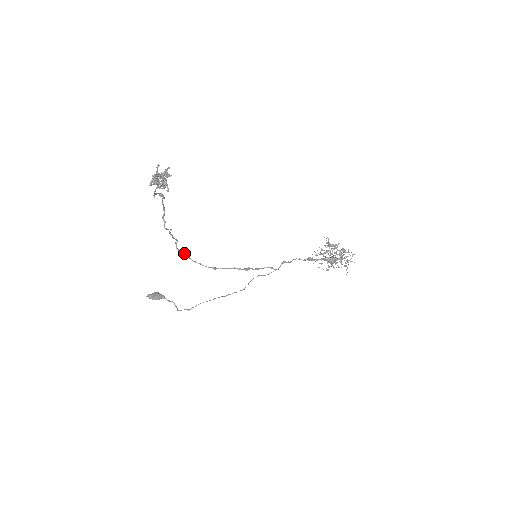
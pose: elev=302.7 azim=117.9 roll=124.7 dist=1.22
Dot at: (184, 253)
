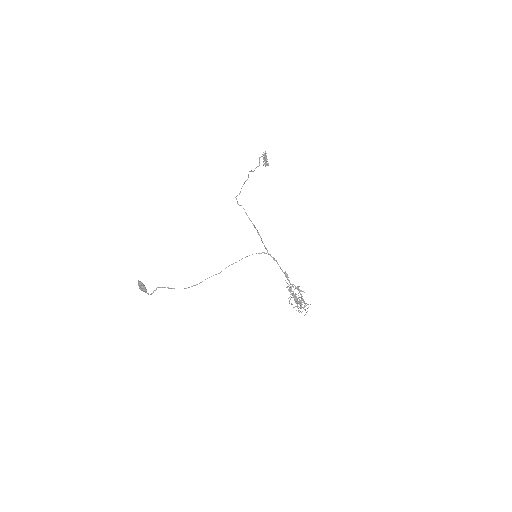
Dot at: (237, 201)
